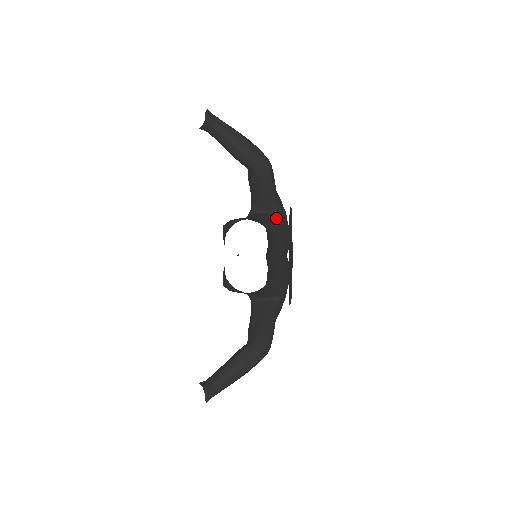
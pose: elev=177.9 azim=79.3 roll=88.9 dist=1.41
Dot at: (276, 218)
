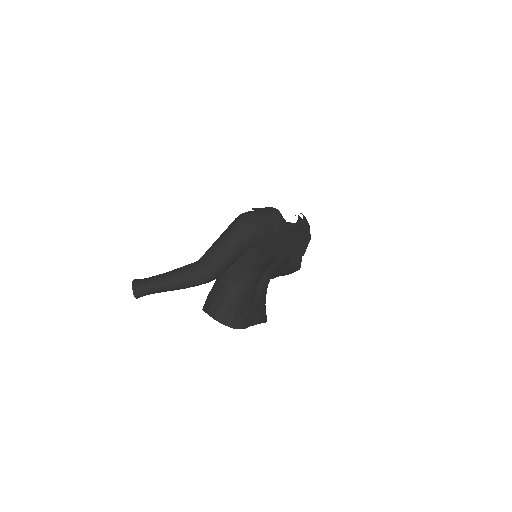
Dot at: (253, 255)
